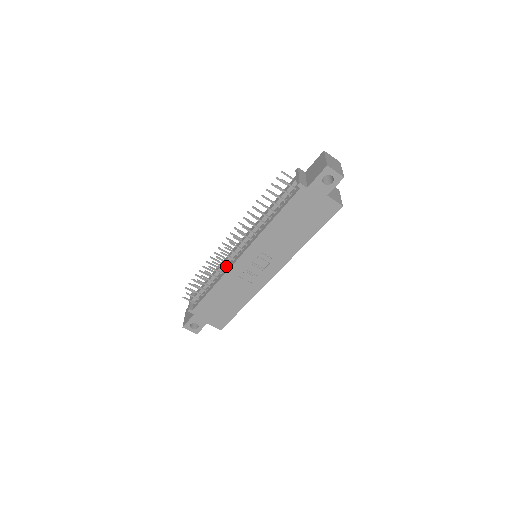
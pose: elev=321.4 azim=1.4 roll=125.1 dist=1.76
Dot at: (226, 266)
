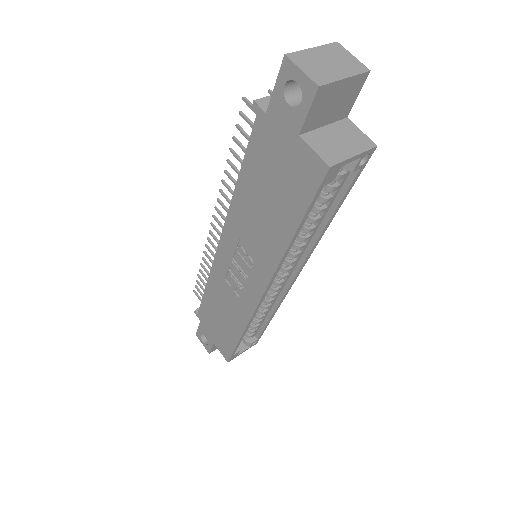
Dot at: occluded
